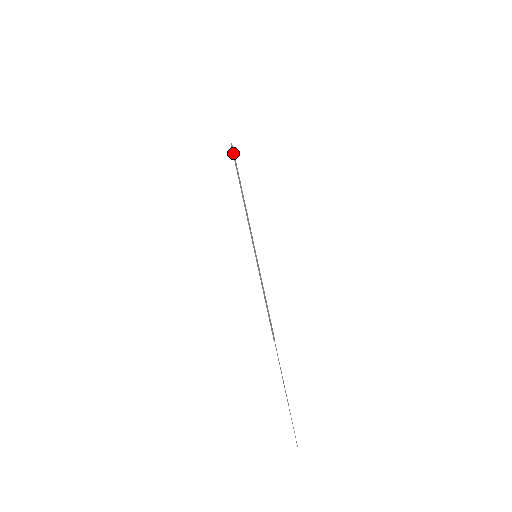
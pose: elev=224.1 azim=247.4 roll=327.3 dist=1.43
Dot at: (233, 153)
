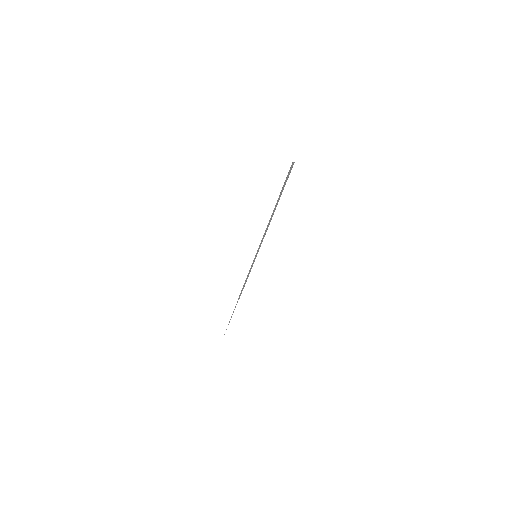
Dot at: occluded
